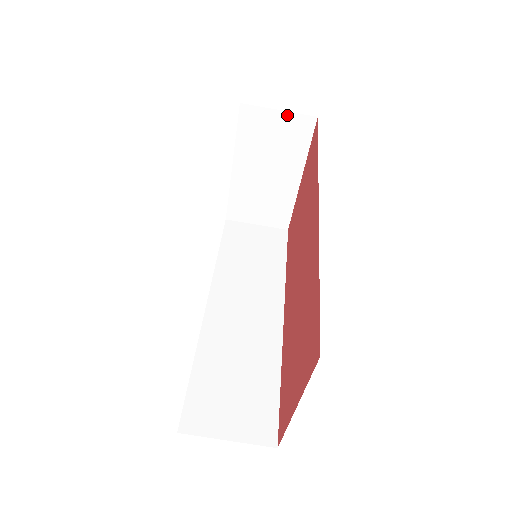
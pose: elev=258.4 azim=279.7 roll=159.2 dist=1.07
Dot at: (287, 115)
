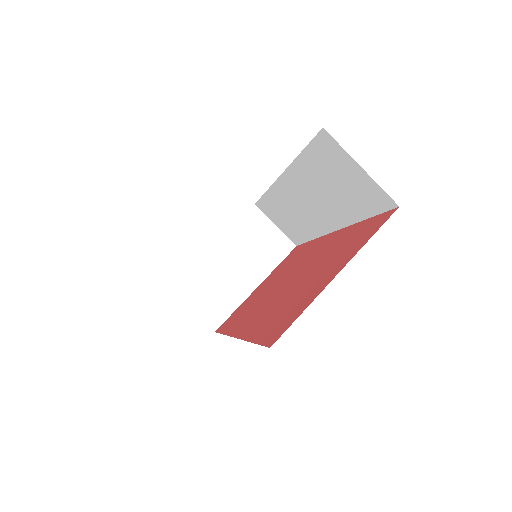
Dot at: (278, 232)
